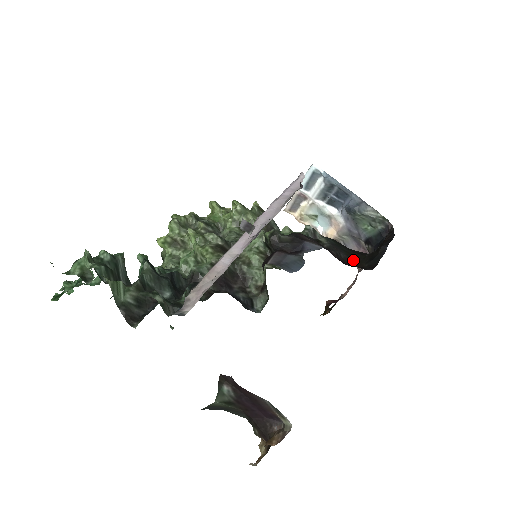
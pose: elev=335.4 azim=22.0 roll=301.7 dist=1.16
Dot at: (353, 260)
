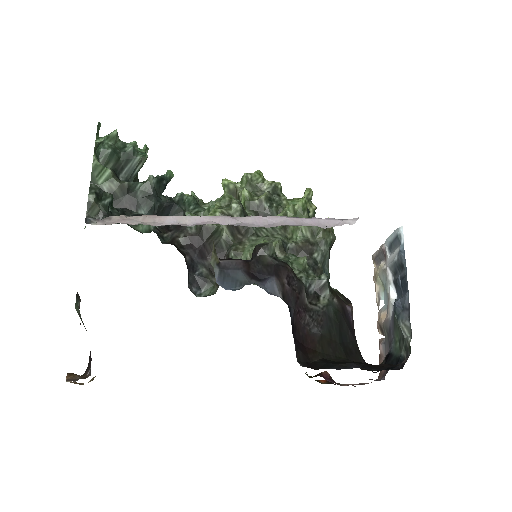
Dot at: (318, 345)
